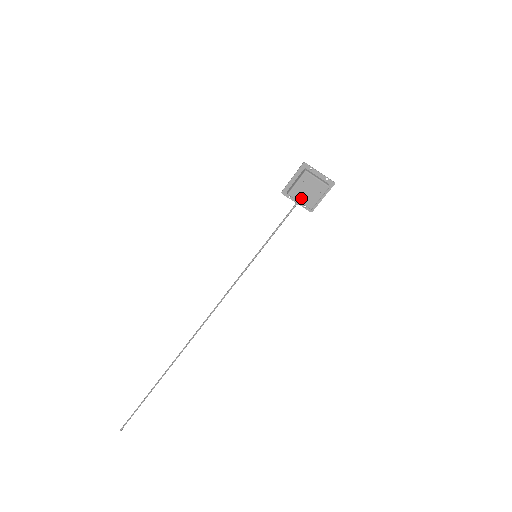
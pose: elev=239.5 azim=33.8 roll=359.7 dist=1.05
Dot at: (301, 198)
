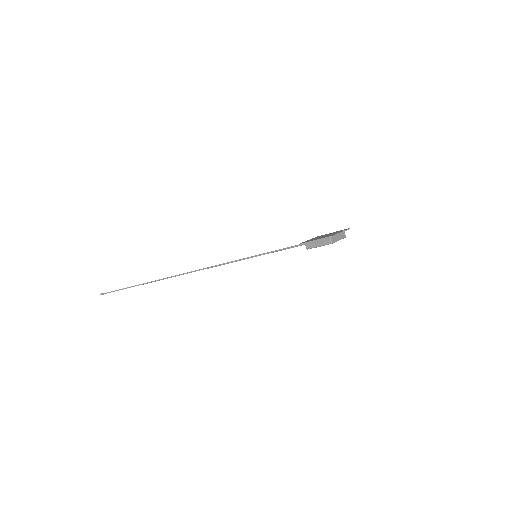
Dot at: occluded
